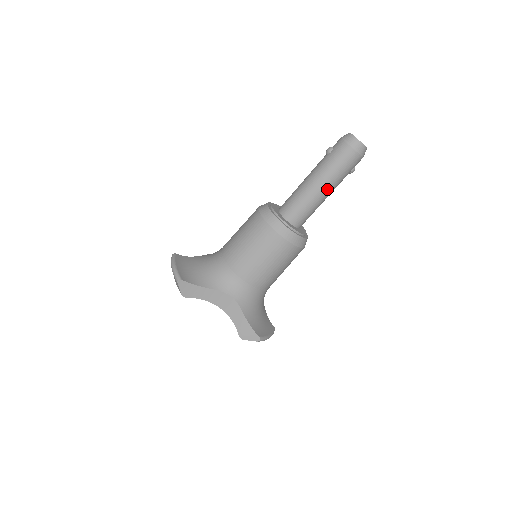
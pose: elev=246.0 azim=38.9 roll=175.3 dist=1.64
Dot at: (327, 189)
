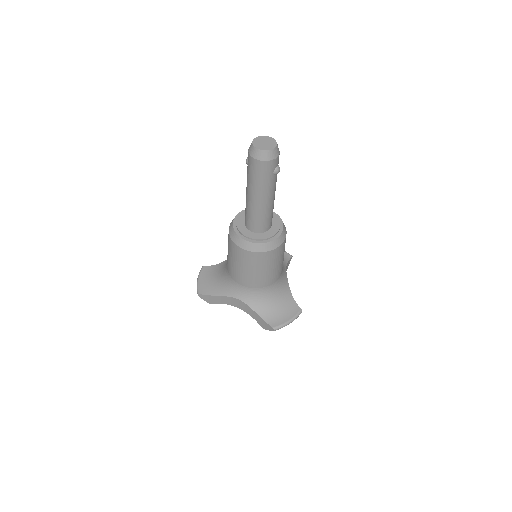
Dot at: (261, 198)
